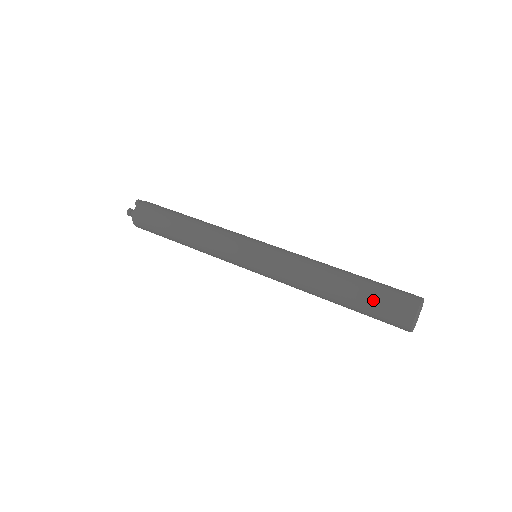
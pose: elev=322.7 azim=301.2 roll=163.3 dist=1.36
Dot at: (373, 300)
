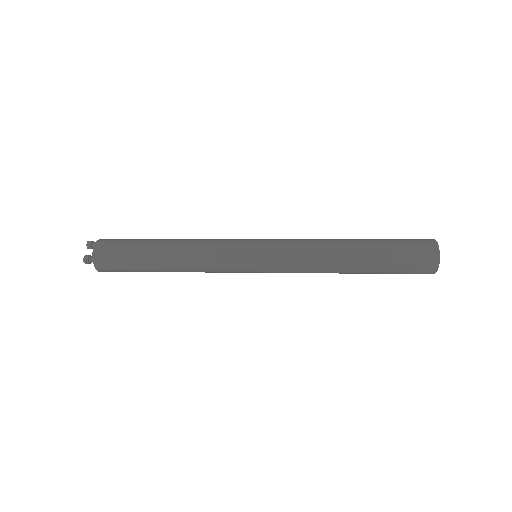
Dot at: (396, 260)
